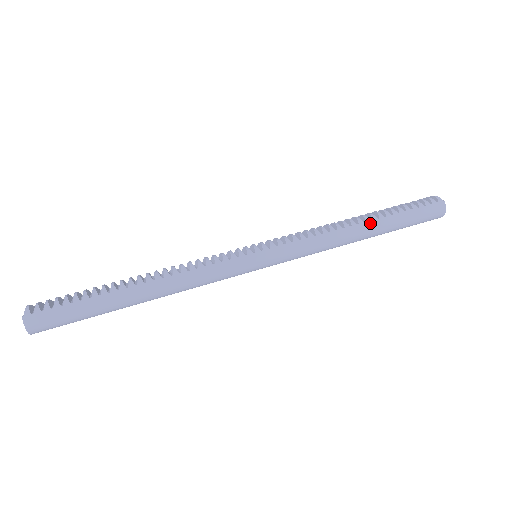
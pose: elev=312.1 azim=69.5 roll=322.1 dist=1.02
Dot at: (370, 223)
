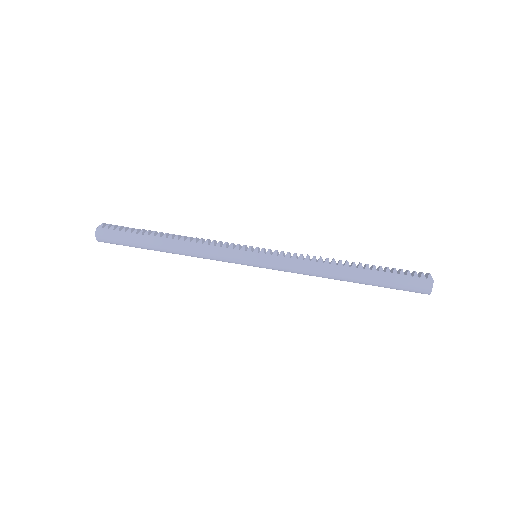
Dot at: (354, 269)
